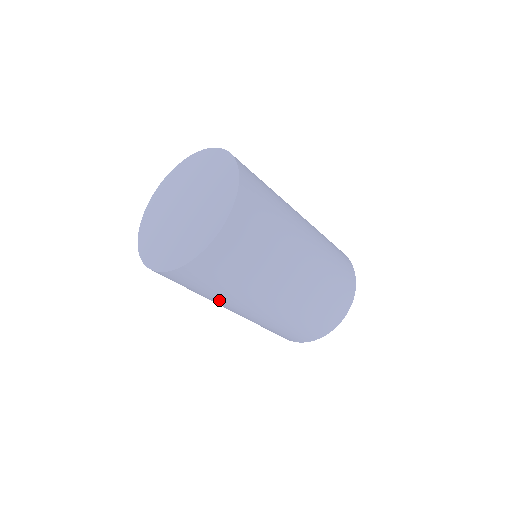
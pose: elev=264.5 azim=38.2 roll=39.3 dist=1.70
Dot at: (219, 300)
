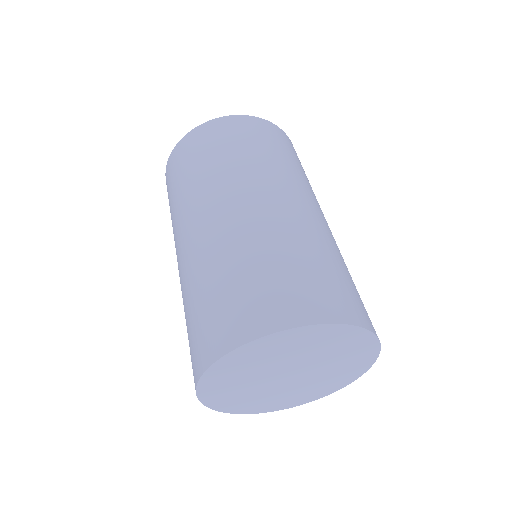
Dot at: (181, 206)
